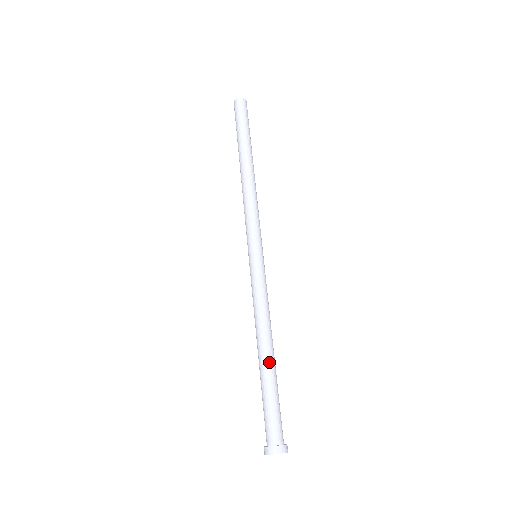
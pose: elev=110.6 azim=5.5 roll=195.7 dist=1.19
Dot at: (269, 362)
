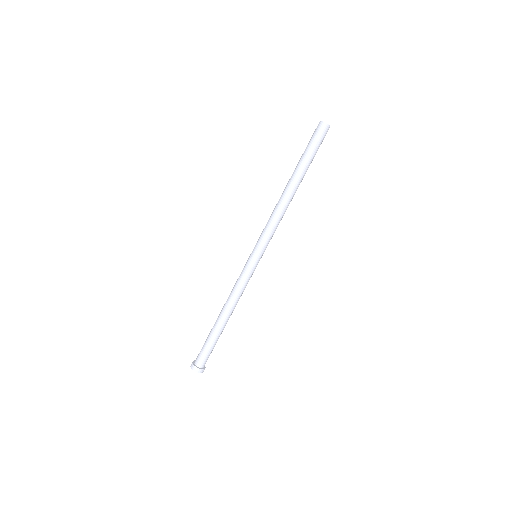
Dot at: (219, 324)
